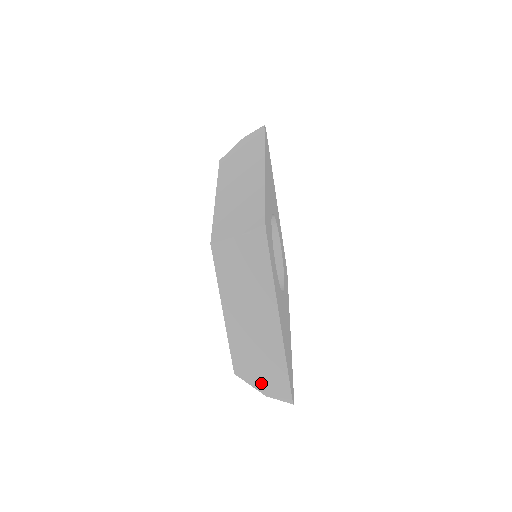
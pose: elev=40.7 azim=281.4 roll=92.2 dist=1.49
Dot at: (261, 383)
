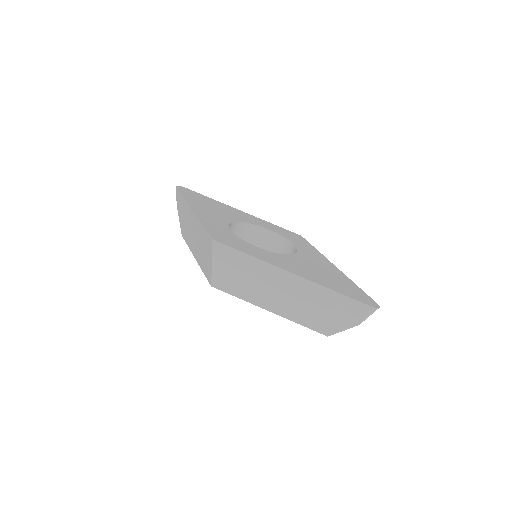
Dot at: (345, 321)
